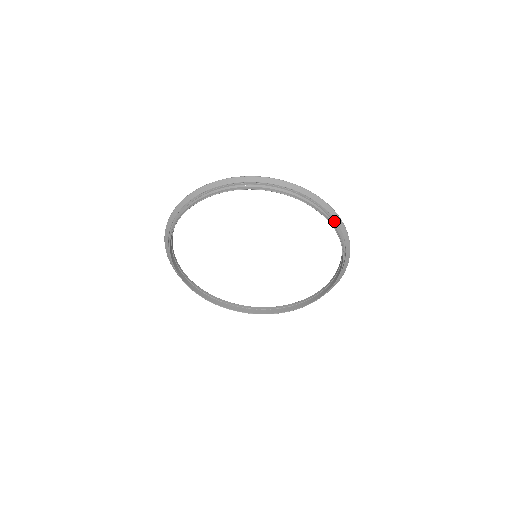
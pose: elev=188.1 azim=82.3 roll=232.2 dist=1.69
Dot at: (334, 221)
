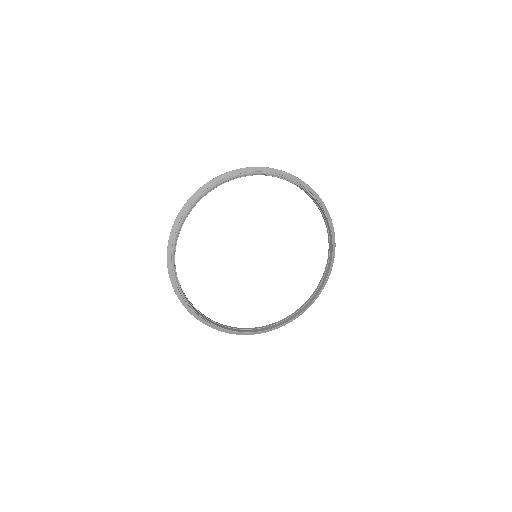
Dot at: (325, 218)
